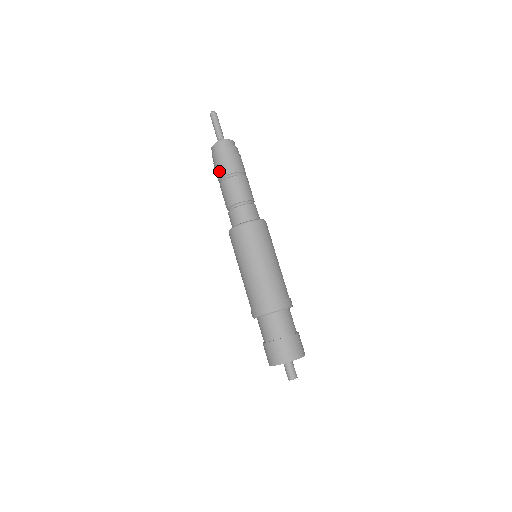
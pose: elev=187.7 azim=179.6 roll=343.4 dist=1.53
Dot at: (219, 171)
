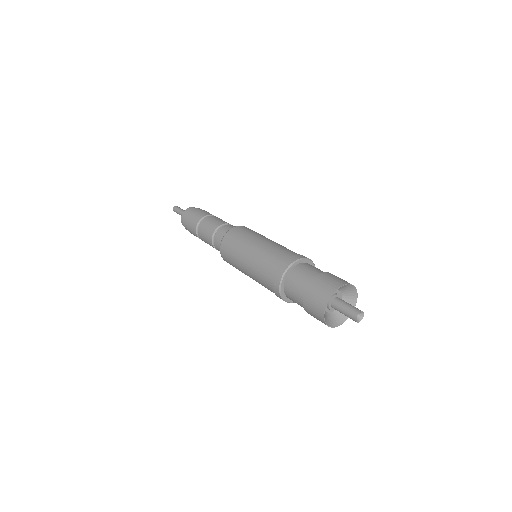
Dot at: occluded
